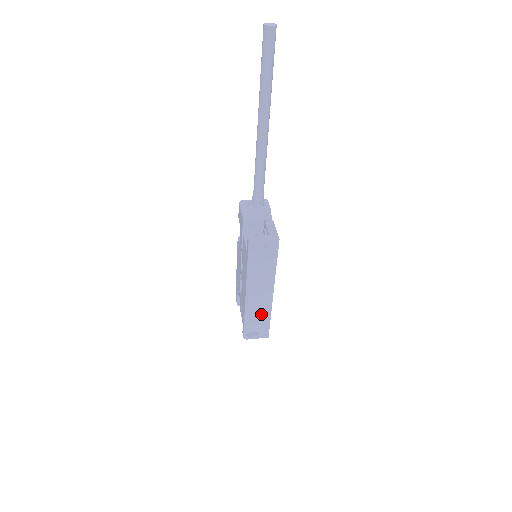
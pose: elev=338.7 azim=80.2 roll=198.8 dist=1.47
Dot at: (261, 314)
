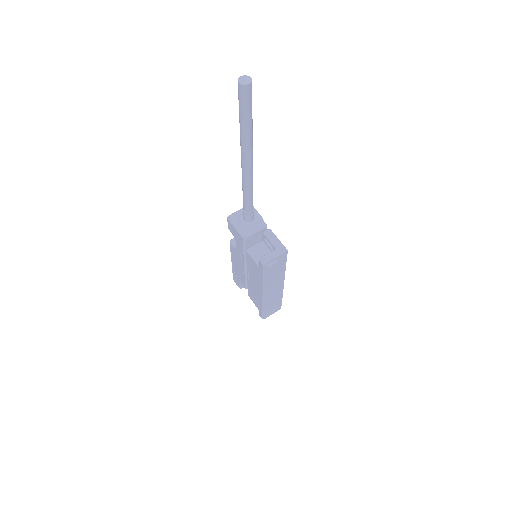
Dot at: (275, 299)
